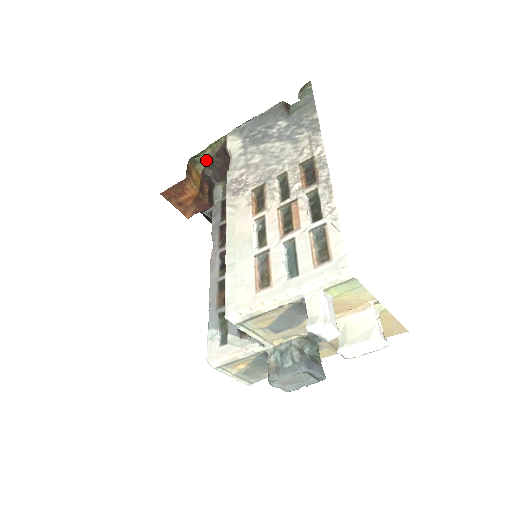
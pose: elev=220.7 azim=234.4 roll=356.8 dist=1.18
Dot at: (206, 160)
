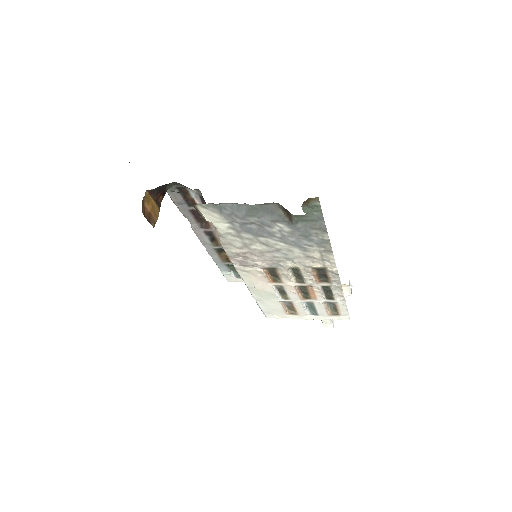
Dot at: occluded
